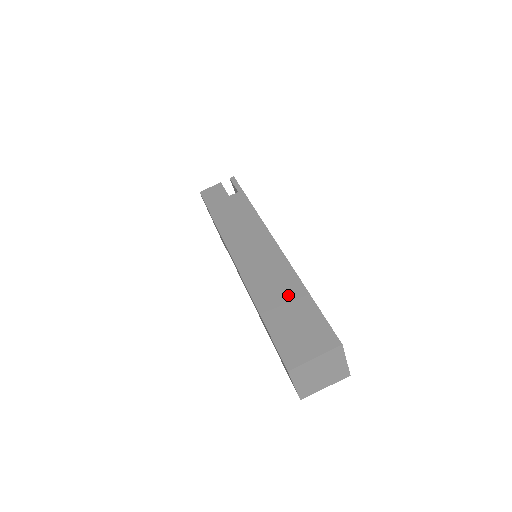
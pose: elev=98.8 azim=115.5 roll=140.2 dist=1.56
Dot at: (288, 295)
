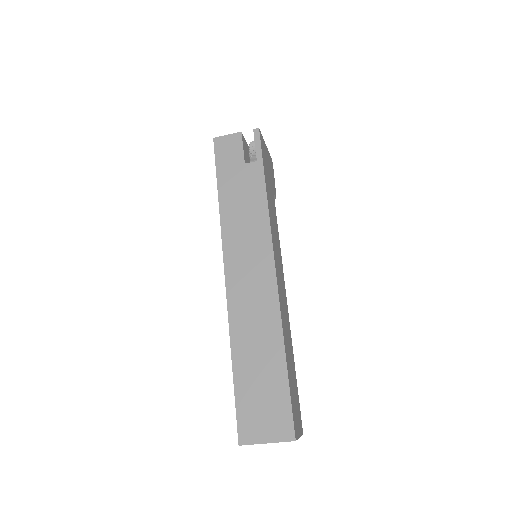
Dot at: (265, 354)
